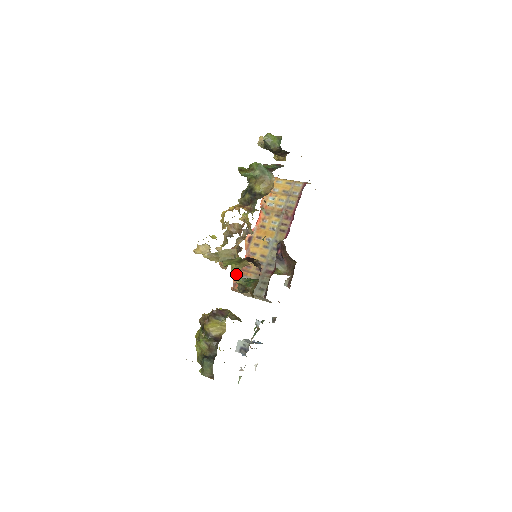
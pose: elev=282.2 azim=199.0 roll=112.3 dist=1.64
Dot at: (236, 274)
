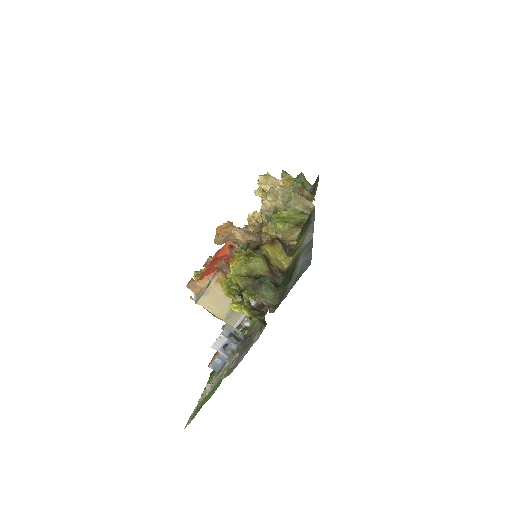
Dot at: (220, 261)
